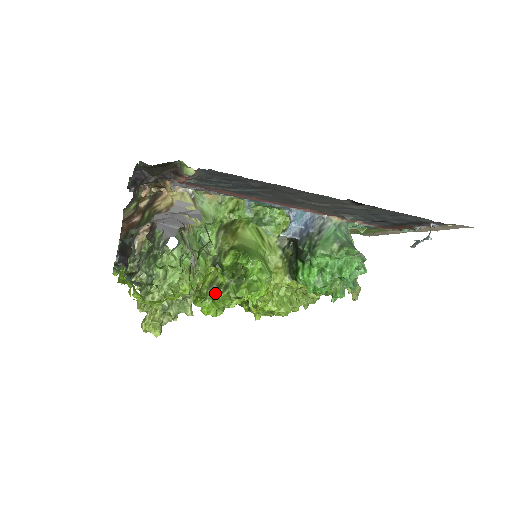
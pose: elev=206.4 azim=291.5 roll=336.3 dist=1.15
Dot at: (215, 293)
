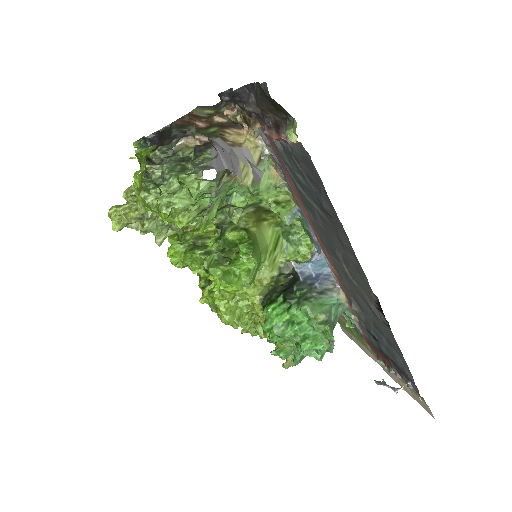
Dot at: (194, 248)
